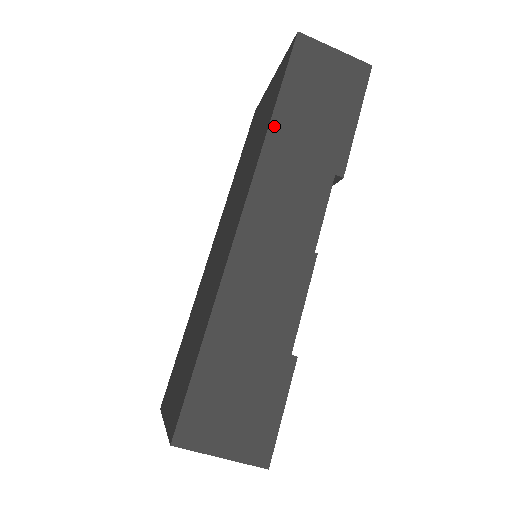
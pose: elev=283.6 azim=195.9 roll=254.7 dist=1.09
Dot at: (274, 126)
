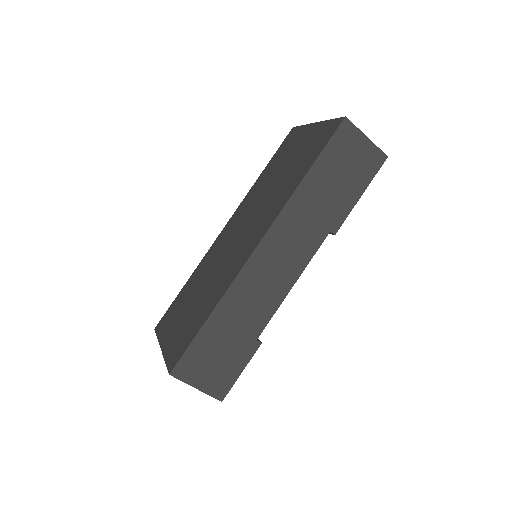
Dot at: (302, 186)
